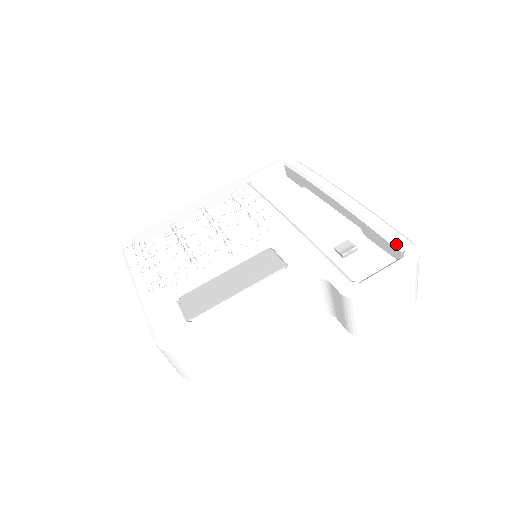
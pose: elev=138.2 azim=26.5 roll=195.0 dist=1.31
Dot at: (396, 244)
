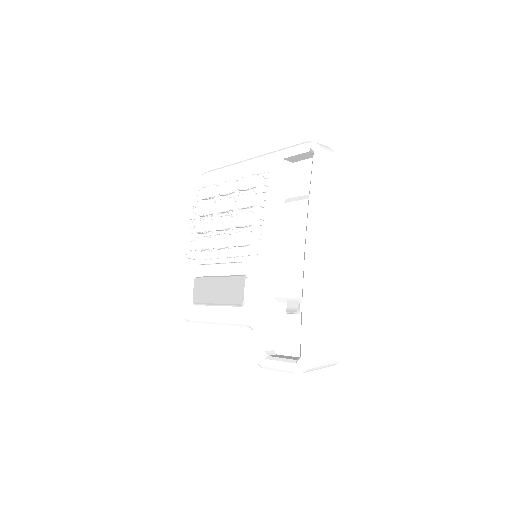
Dot at: (300, 348)
